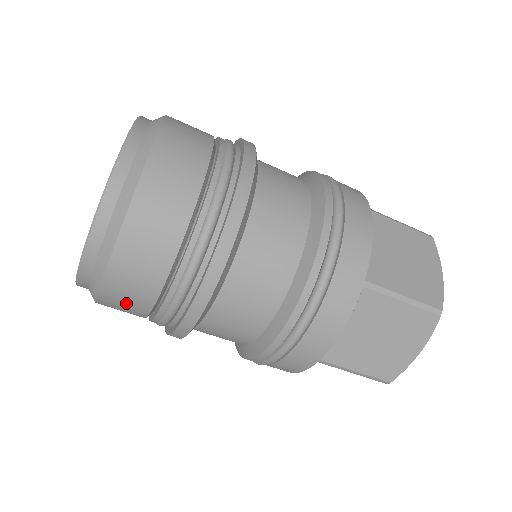
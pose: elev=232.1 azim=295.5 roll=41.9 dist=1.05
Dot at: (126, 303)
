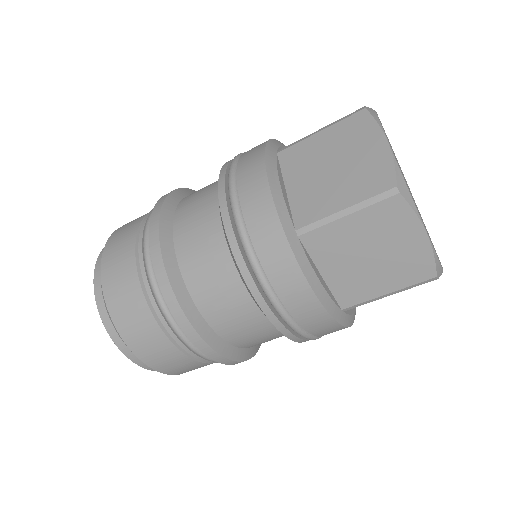
Dot at: (184, 368)
